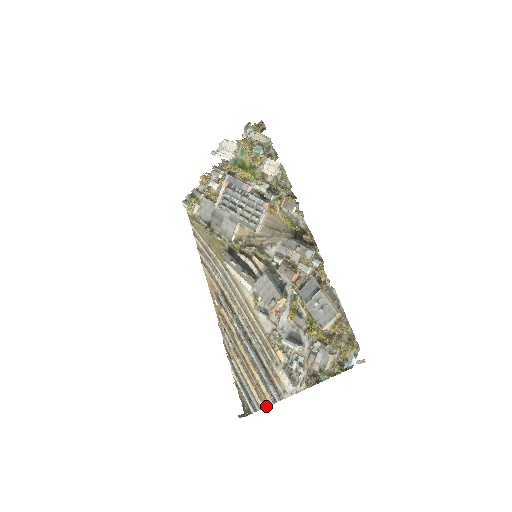
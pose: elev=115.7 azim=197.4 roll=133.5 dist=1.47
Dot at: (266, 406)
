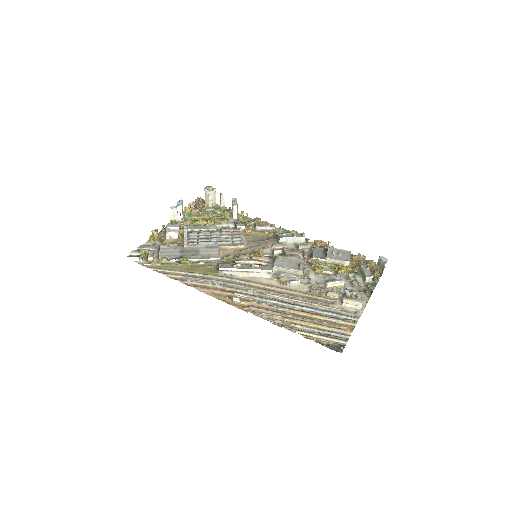
Dot at: (352, 331)
